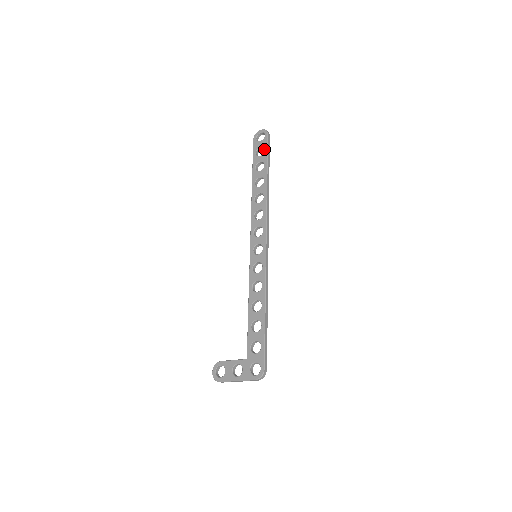
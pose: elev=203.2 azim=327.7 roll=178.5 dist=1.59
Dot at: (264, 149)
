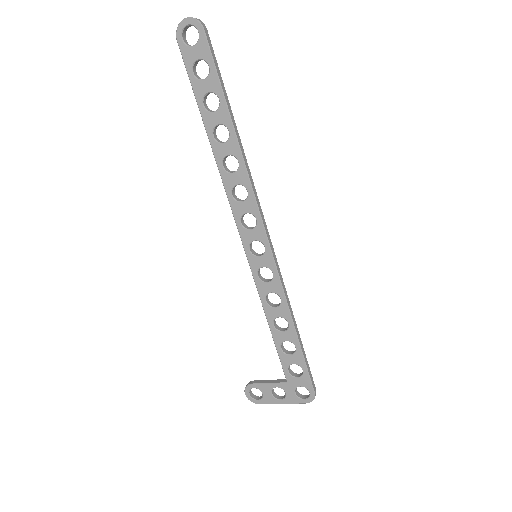
Dot at: occluded
